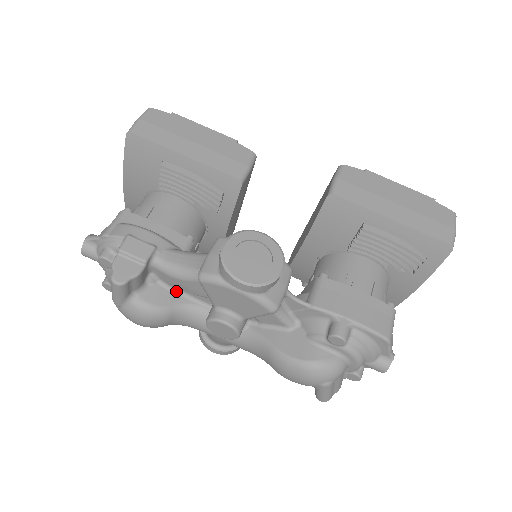
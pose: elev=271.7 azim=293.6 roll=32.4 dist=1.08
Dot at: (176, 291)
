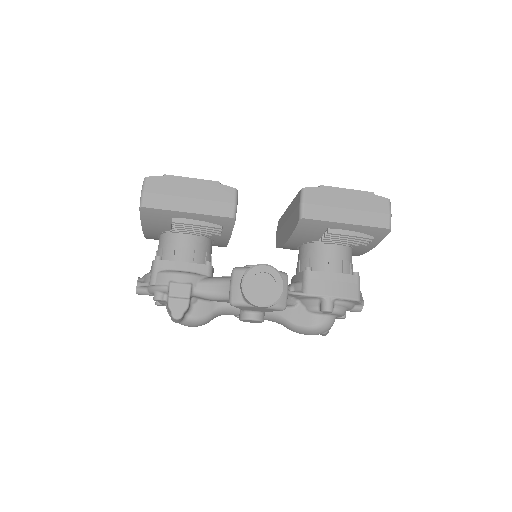
Dot at: (211, 301)
